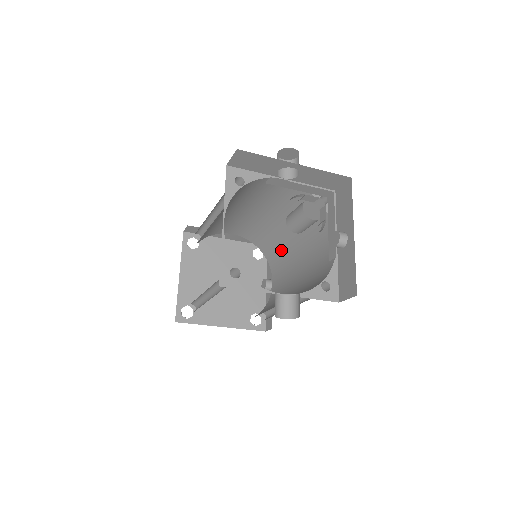
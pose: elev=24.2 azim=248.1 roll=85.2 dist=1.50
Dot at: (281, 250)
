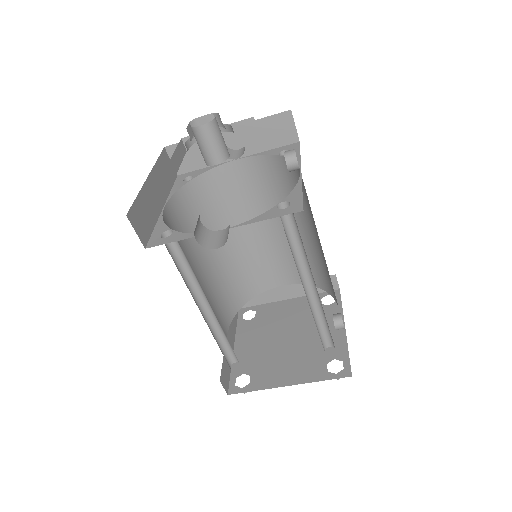
Dot at: (320, 262)
